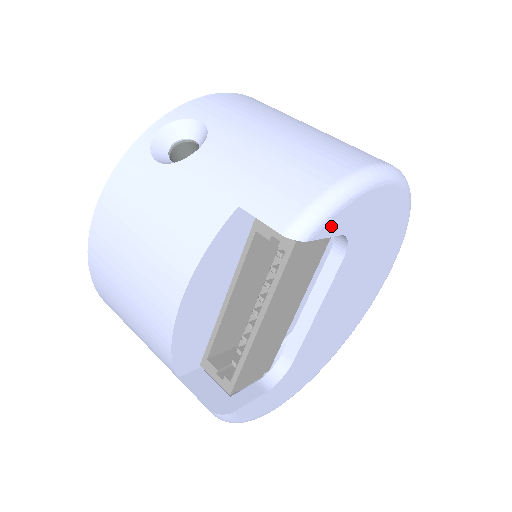
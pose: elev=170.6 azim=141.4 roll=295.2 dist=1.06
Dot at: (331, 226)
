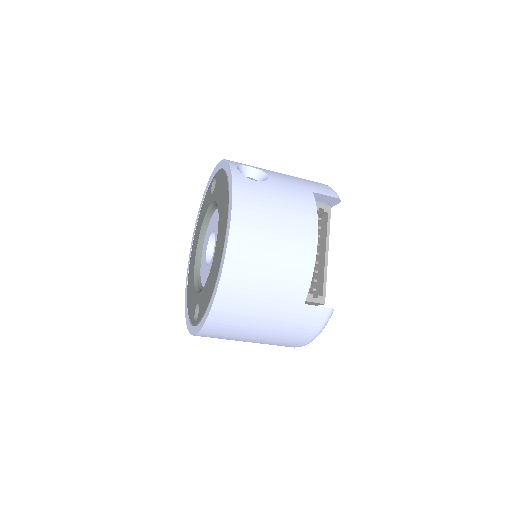
Dot at: occluded
